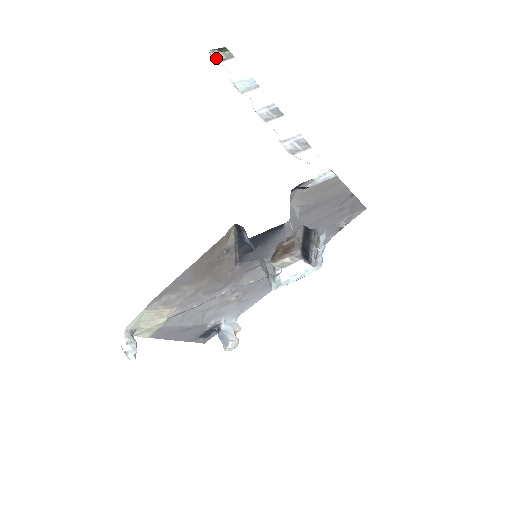
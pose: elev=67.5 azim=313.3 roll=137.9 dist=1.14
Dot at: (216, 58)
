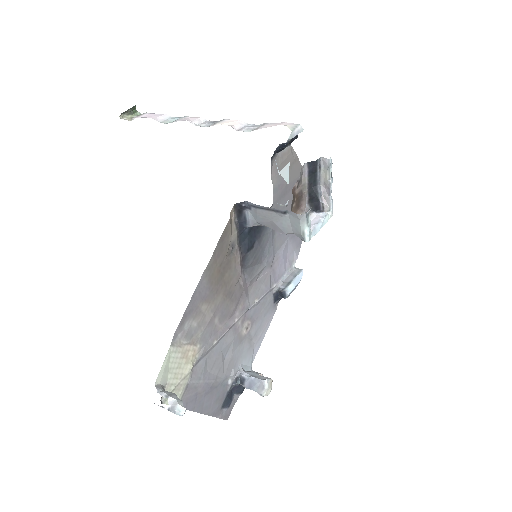
Dot at: (128, 120)
